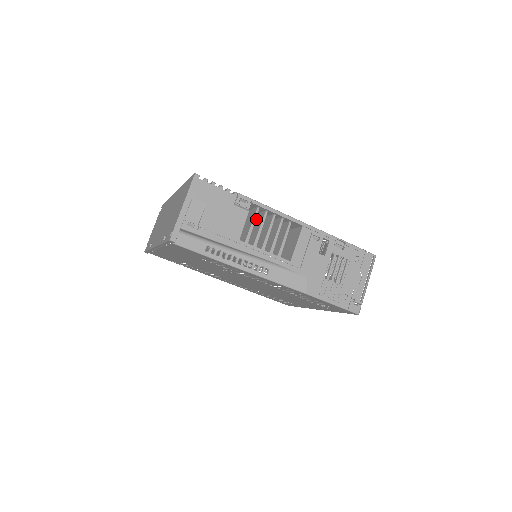
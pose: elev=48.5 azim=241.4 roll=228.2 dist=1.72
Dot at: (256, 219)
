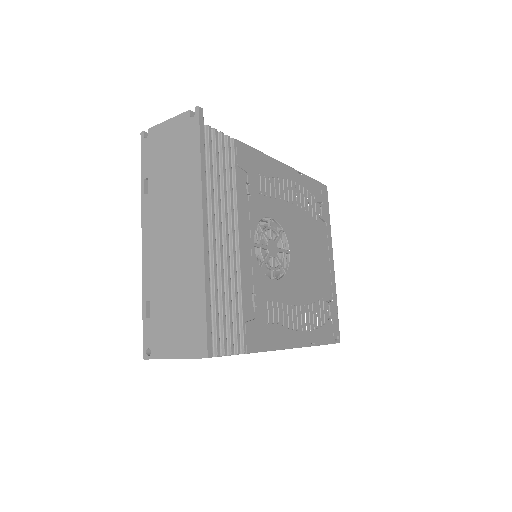
Dot at: occluded
